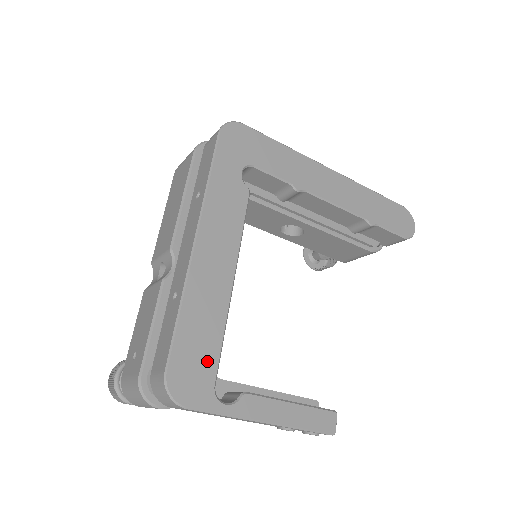
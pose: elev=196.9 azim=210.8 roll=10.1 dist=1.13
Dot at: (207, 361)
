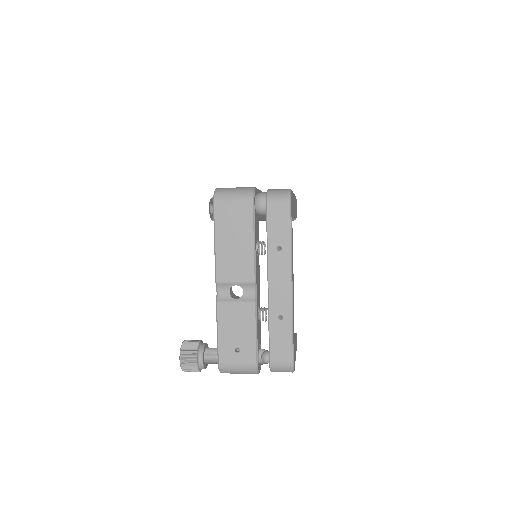
Dot at: (294, 345)
